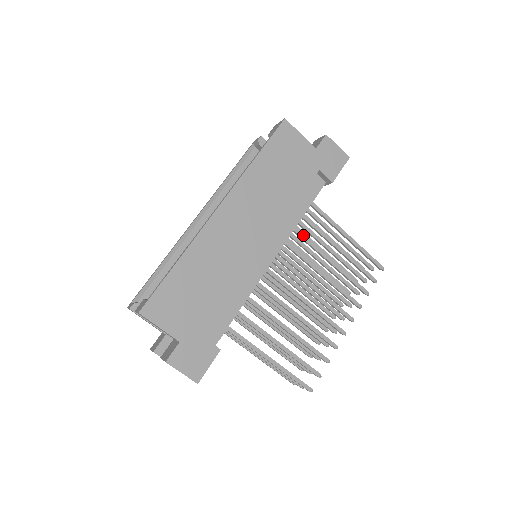
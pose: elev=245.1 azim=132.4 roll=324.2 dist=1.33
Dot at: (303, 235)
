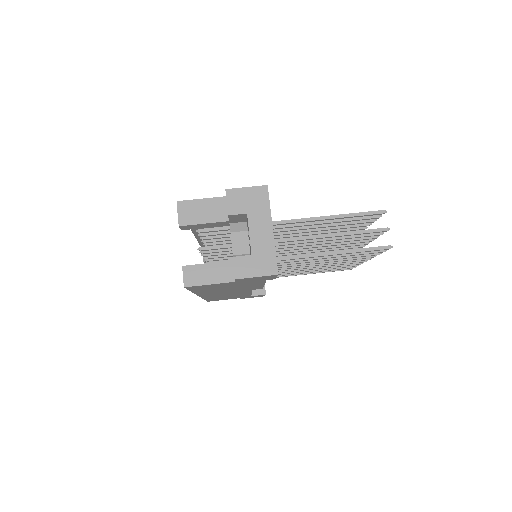
Dot at: occluded
